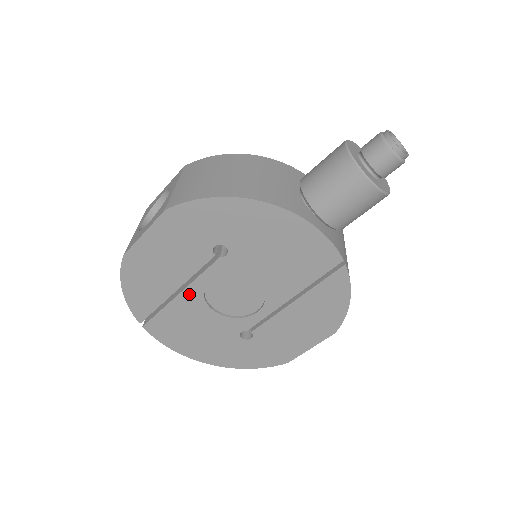
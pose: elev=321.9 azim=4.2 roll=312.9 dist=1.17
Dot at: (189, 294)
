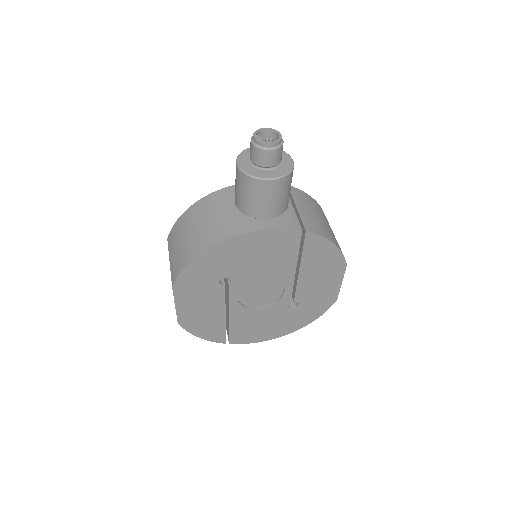
Dot at: (234, 312)
